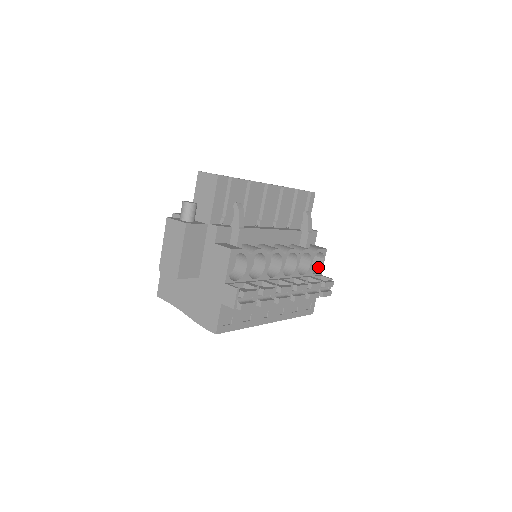
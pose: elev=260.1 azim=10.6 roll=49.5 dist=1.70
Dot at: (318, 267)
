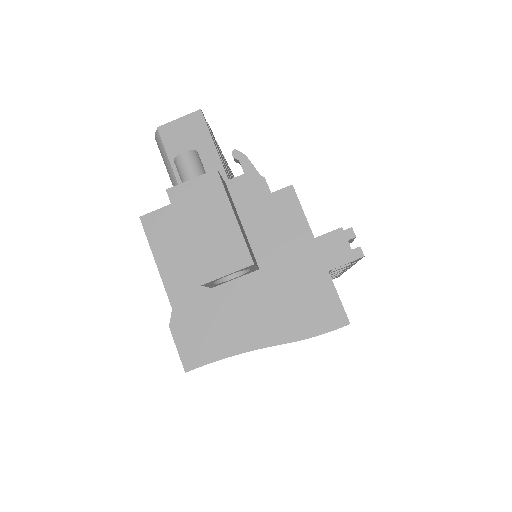
Dot at: occluded
